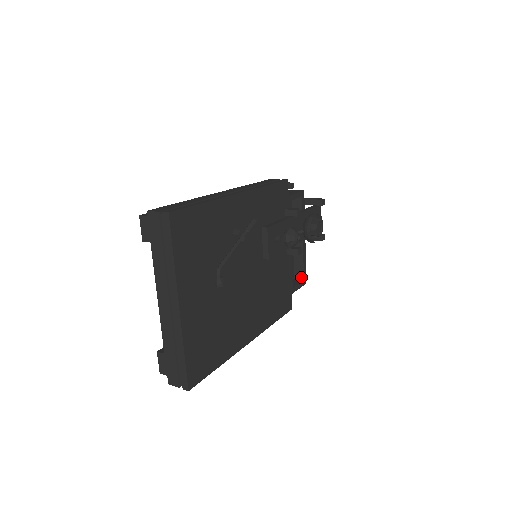
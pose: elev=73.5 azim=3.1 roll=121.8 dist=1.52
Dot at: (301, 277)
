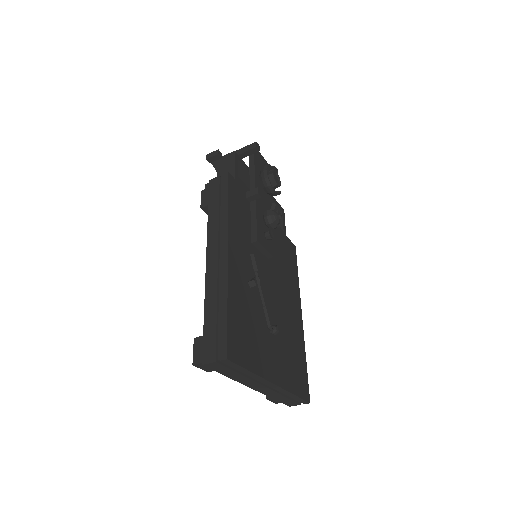
Dot at: occluded
